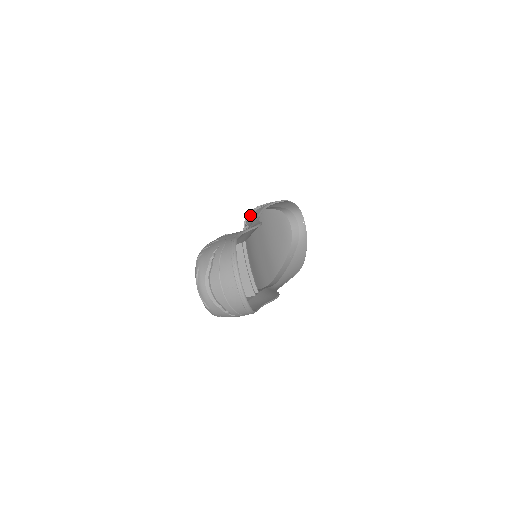
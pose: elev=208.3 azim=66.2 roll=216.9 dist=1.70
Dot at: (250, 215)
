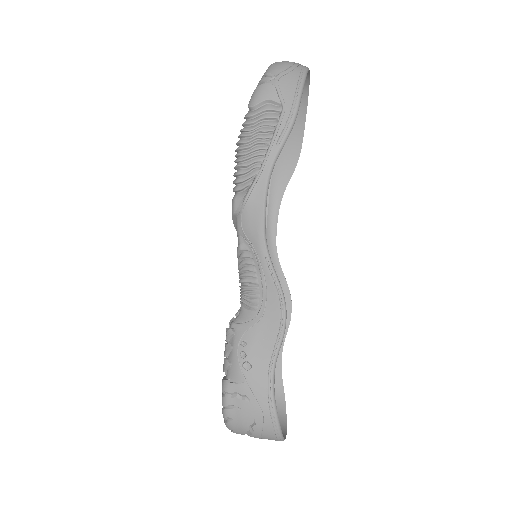
Dot at: (243, 212)
